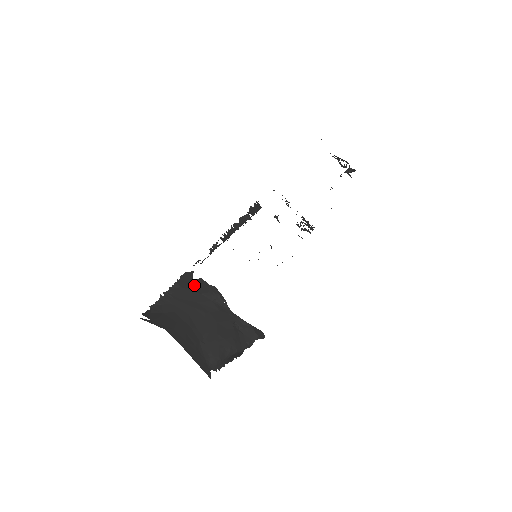
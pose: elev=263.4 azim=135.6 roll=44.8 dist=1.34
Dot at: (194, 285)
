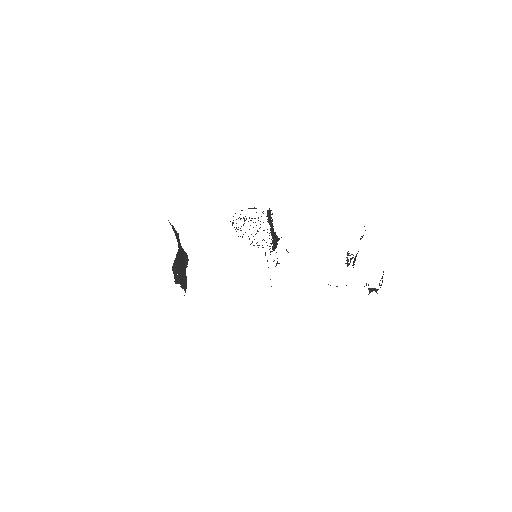
Dot at: (181, 246)
